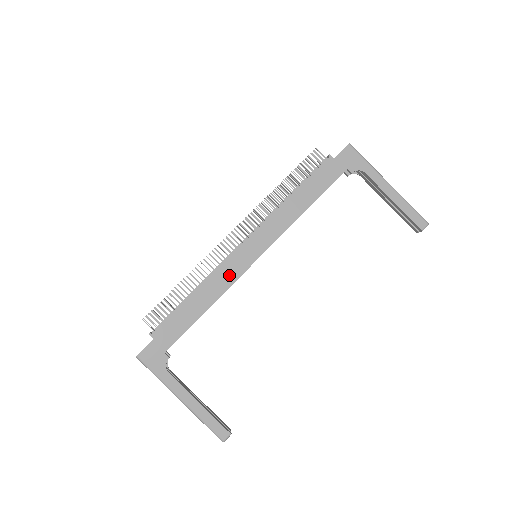
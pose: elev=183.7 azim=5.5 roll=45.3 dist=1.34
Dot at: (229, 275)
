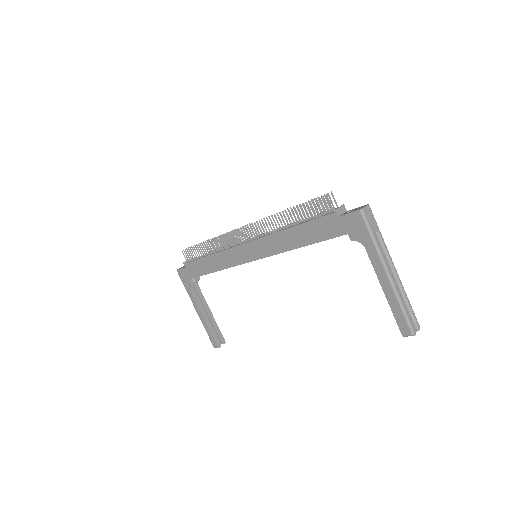
Dot at: (231, 259)
